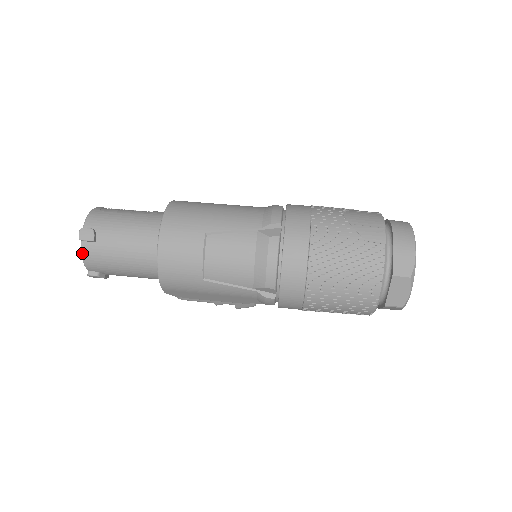
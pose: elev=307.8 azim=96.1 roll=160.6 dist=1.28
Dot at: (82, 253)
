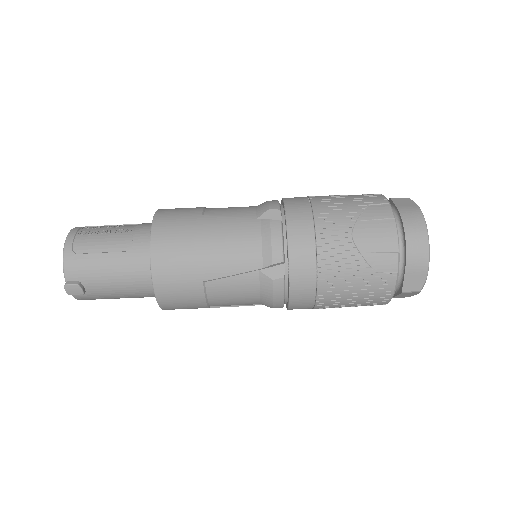
Dot at: (75, 298)
